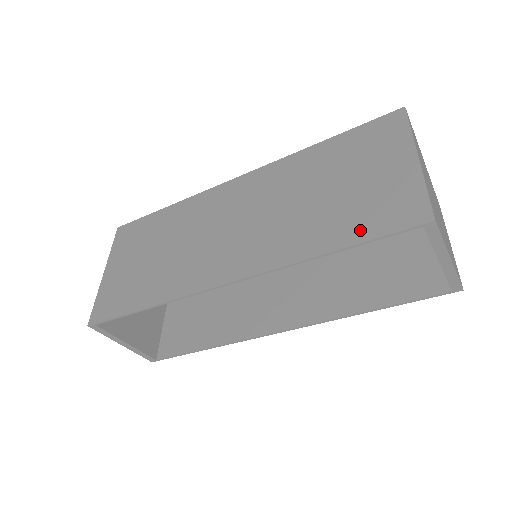
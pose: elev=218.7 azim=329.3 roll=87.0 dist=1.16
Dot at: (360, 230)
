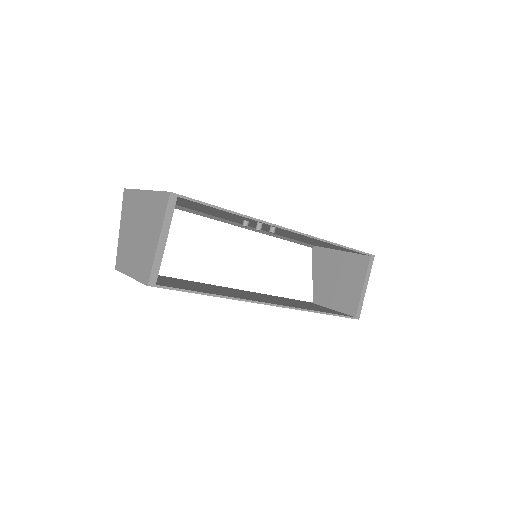
Dot at: occluded
